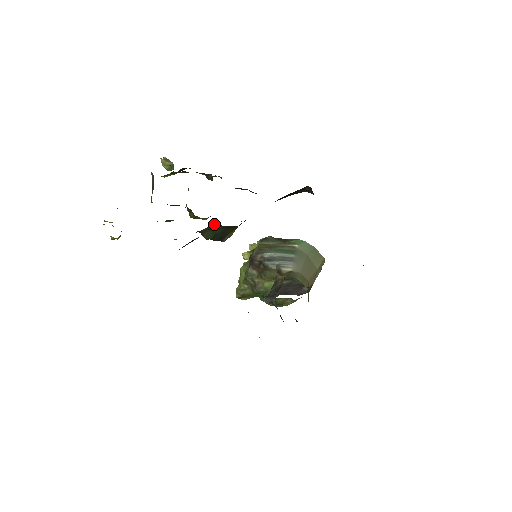
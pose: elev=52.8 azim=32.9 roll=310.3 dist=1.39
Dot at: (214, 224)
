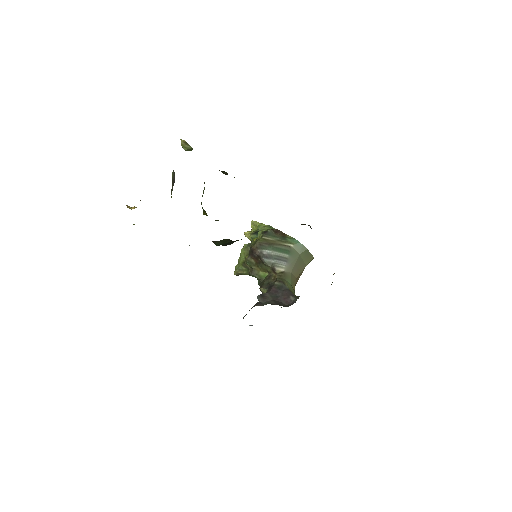
Dot at: (224, 239)
